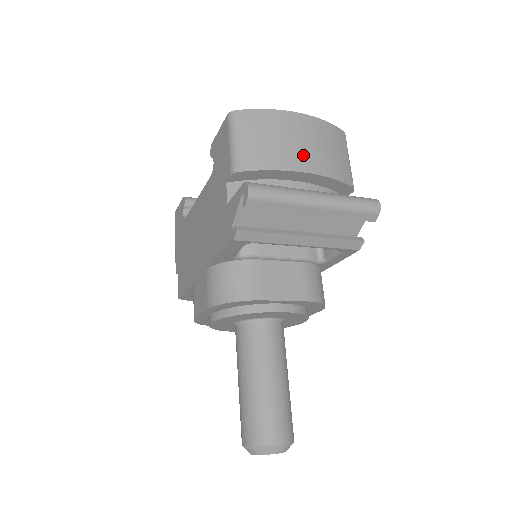
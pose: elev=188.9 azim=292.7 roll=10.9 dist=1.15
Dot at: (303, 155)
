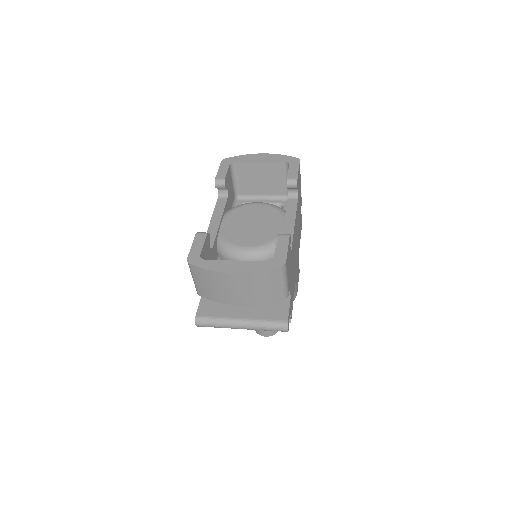
Dot at: (236, 297)
